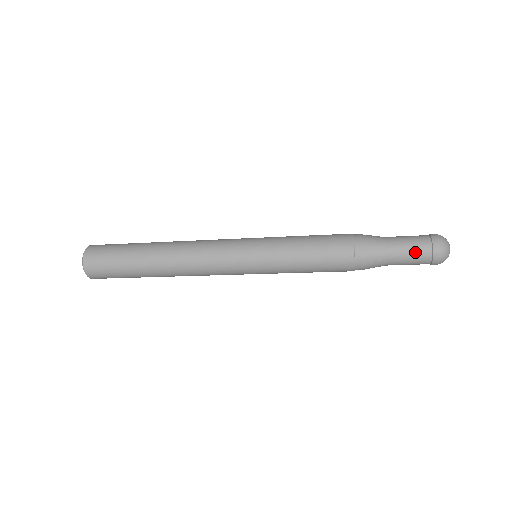
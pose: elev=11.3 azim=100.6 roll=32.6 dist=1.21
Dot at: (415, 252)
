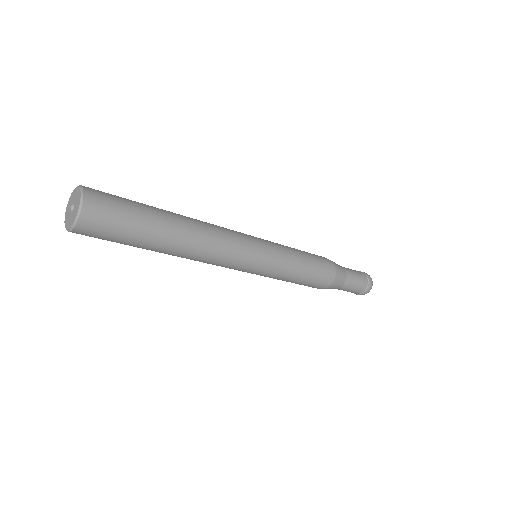
Dot at: (357, 288)
